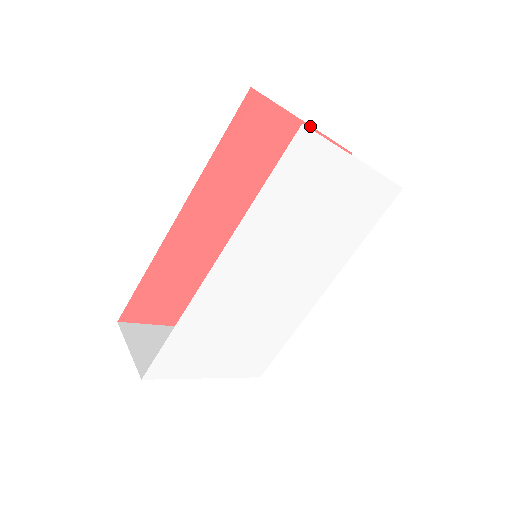
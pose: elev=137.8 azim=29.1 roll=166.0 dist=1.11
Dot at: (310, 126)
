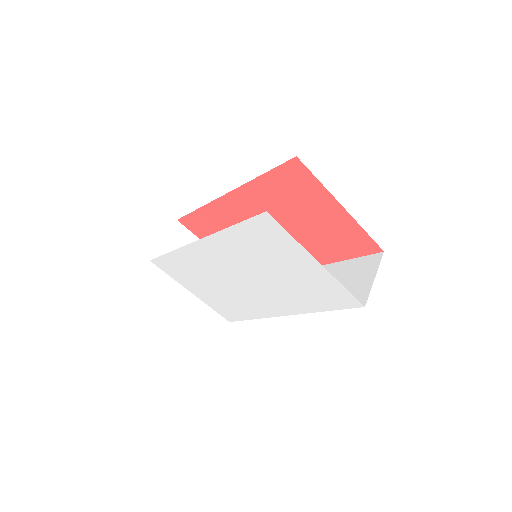
Dot at: (345, 209)
